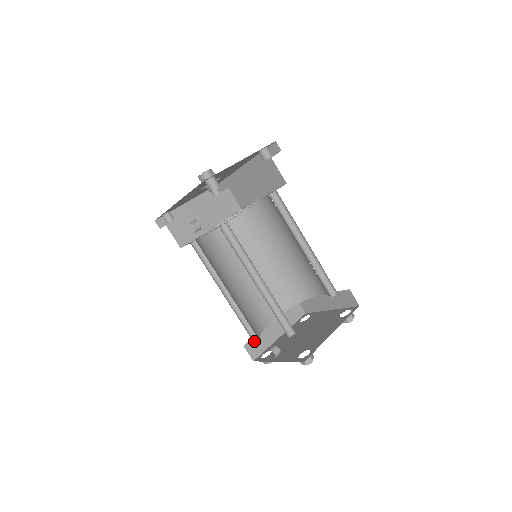
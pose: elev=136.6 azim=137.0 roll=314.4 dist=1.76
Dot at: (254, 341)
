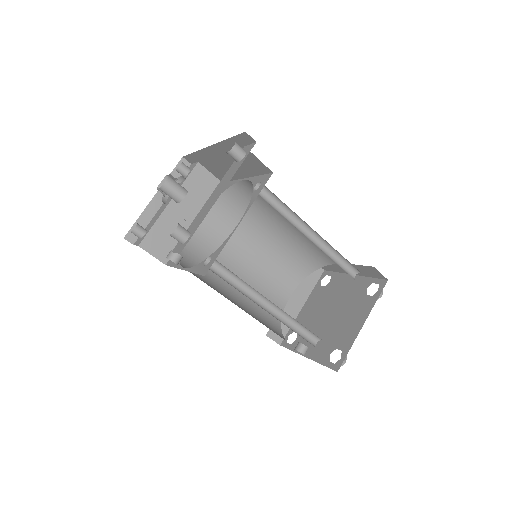
Dot at: occluded
